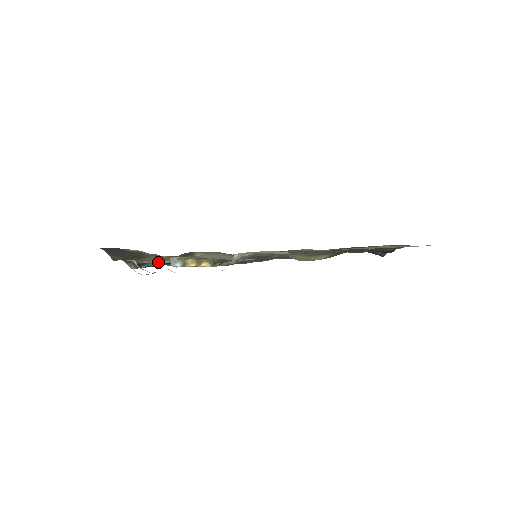
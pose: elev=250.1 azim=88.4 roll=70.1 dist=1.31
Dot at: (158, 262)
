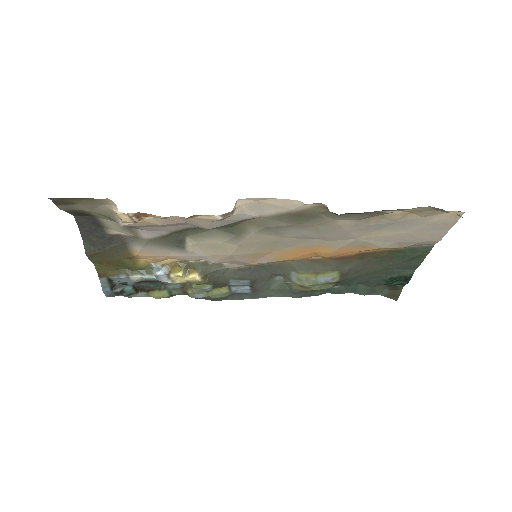
Dot at: (137, 277)
